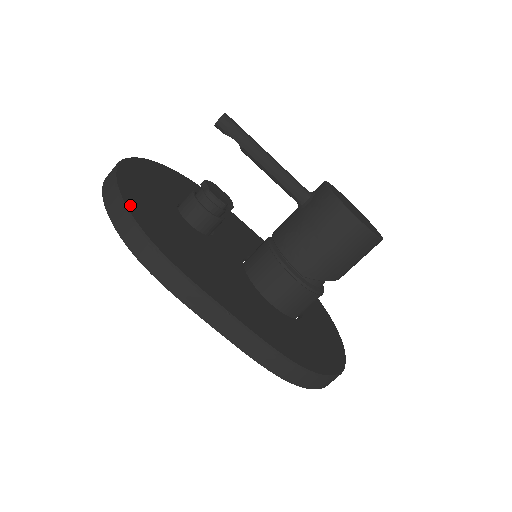
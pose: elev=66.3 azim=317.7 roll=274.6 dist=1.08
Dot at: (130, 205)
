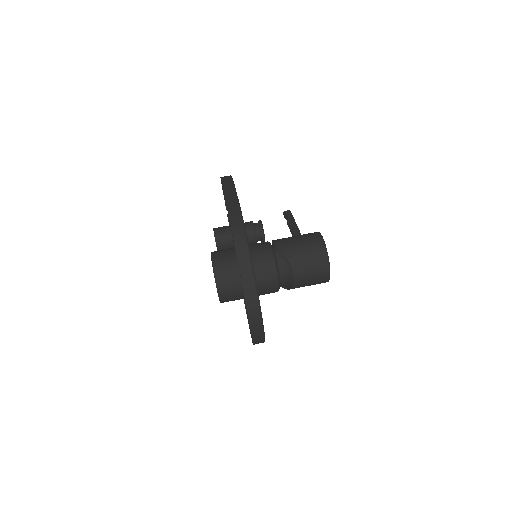
Dot at: occluded
